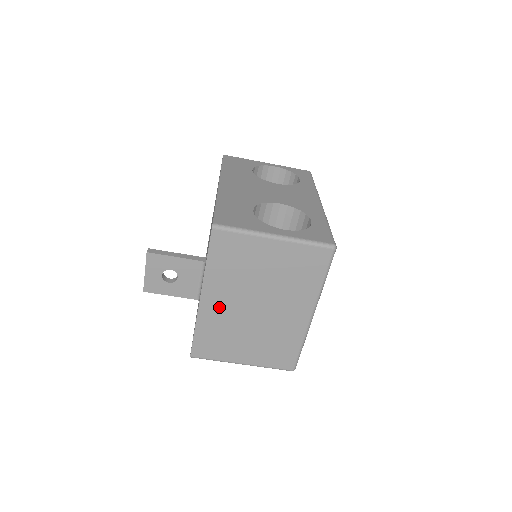
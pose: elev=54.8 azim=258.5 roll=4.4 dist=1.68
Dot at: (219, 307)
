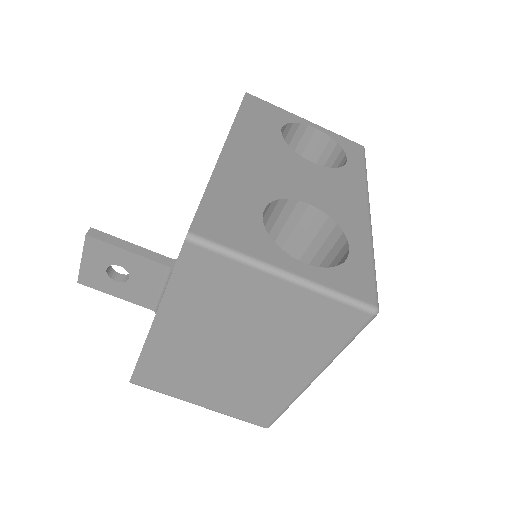
Dot at: (179, 340)
